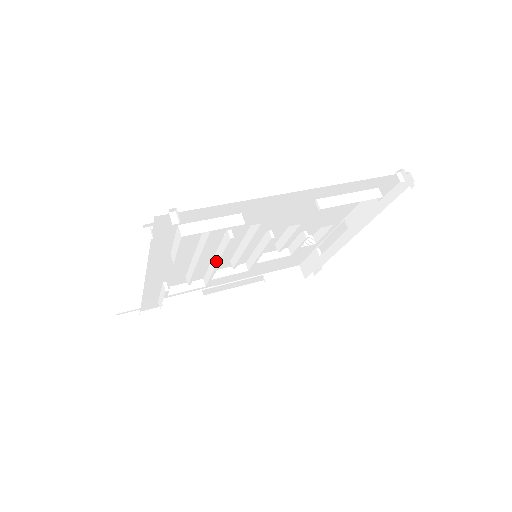
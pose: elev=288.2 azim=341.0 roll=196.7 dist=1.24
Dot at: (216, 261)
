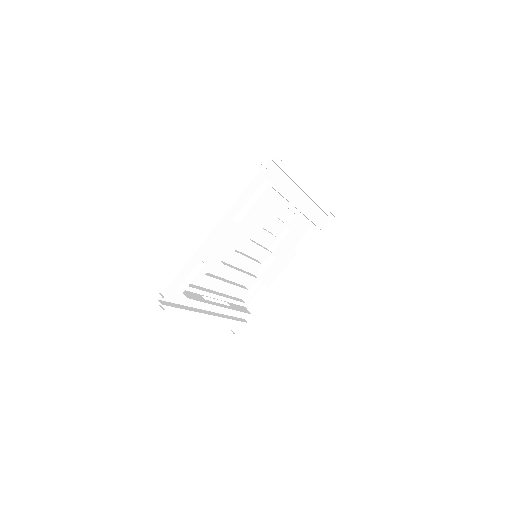
Dot at: (241, 273)
